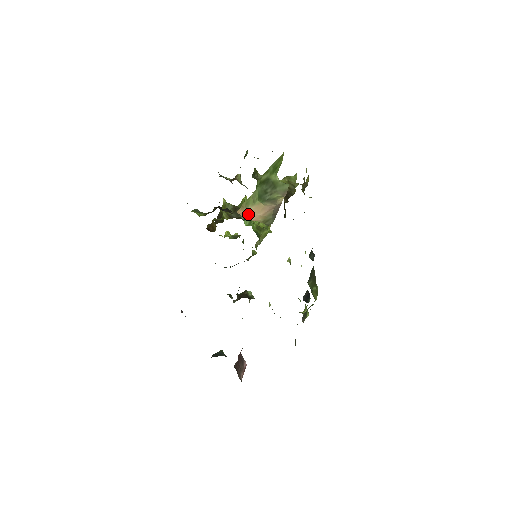
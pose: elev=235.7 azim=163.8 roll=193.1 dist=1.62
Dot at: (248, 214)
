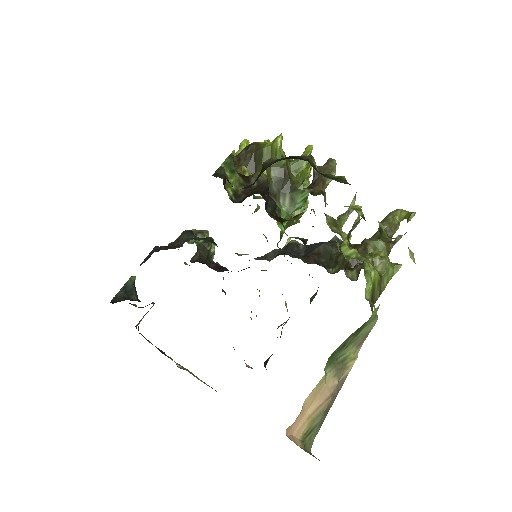
Dot at: (297, 419)
